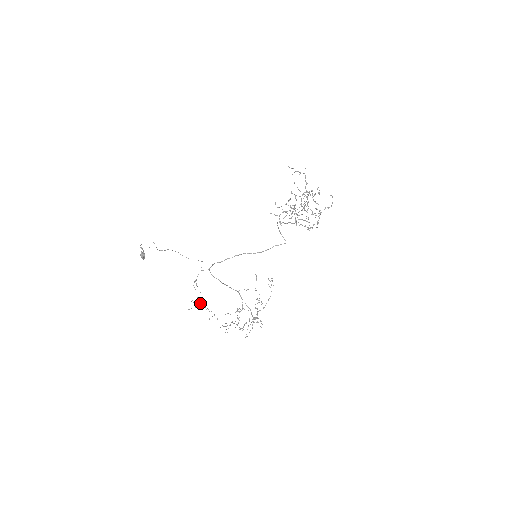
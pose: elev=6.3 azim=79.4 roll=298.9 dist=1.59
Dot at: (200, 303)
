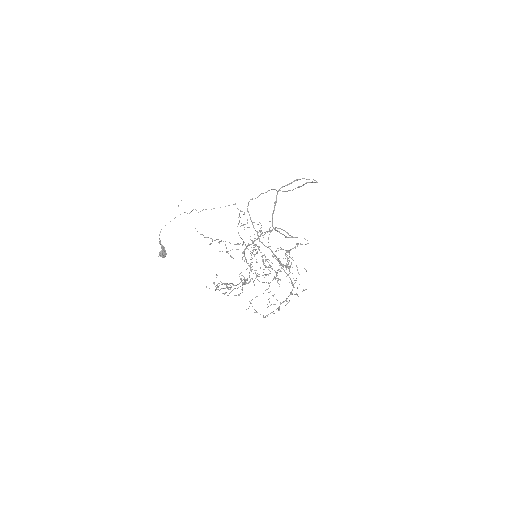
Dot at: occluded
